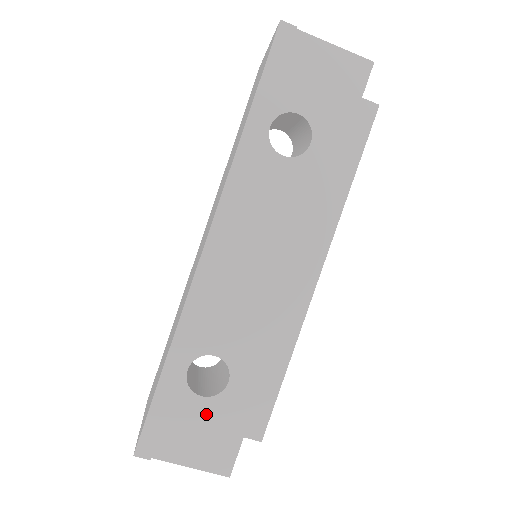
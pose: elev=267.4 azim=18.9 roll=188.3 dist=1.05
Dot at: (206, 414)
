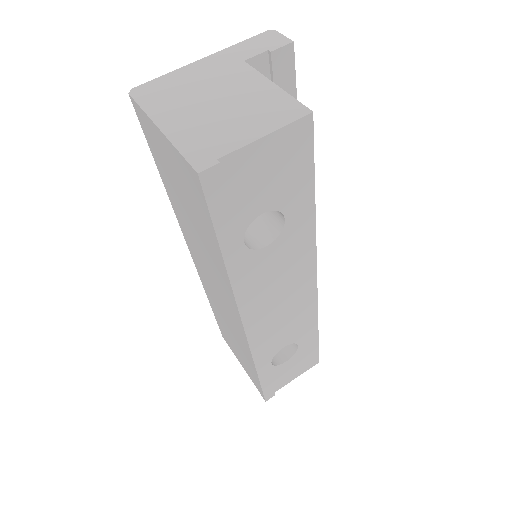
Dot at: (293, 362)
